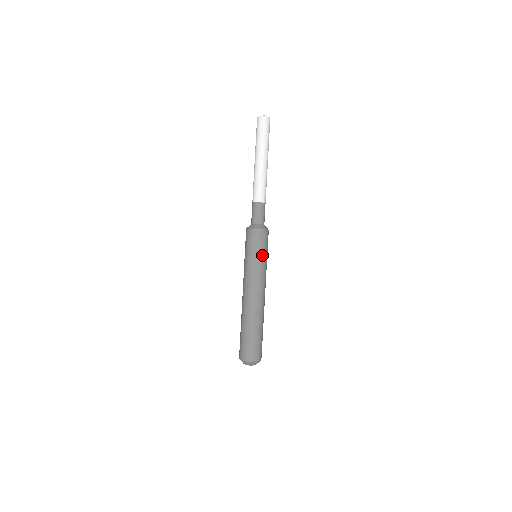
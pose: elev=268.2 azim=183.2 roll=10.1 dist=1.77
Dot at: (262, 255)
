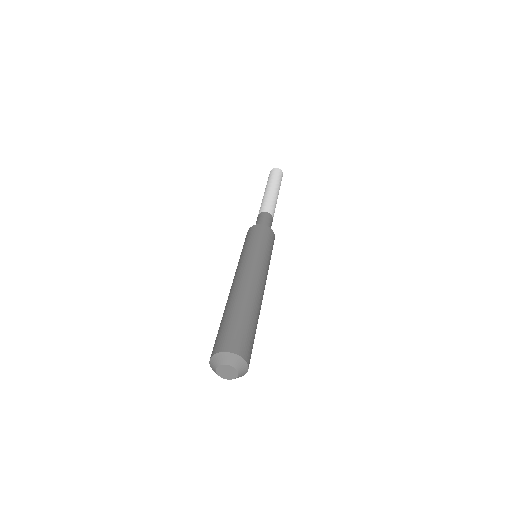
Dot at: (260, 244)
